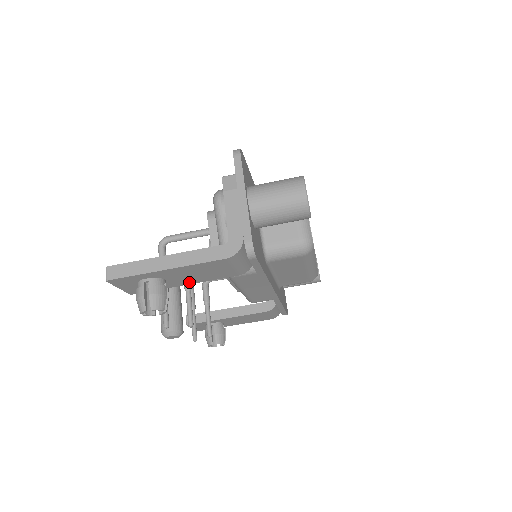
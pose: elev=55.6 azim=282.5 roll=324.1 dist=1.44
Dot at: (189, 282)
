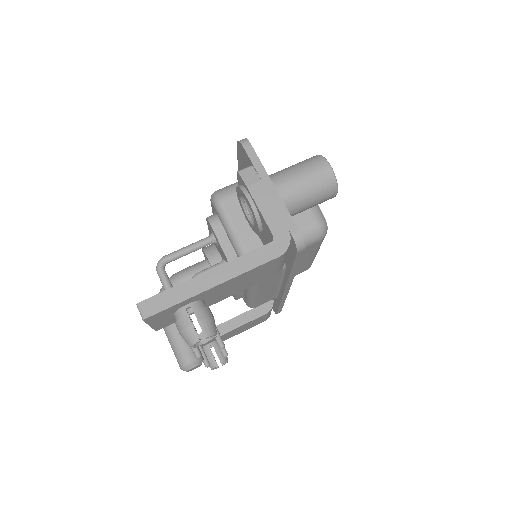
Dot at: (224, 297)
